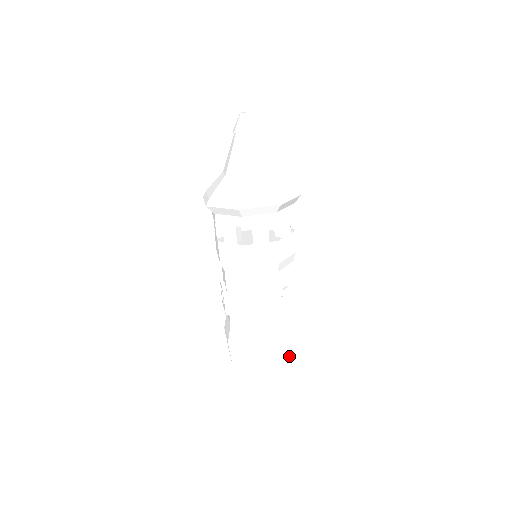
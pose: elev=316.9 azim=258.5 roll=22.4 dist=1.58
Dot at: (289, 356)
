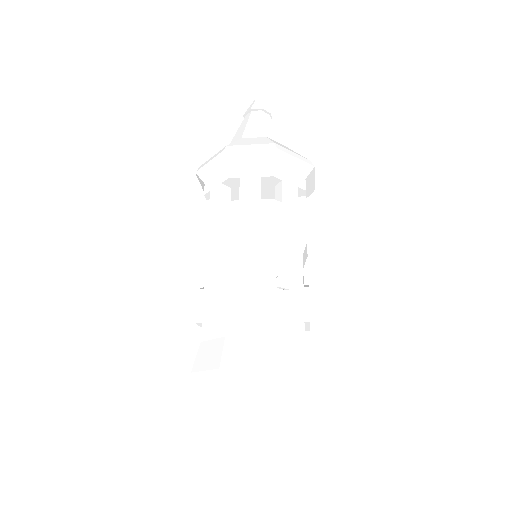
Dot at: (283, 401)
